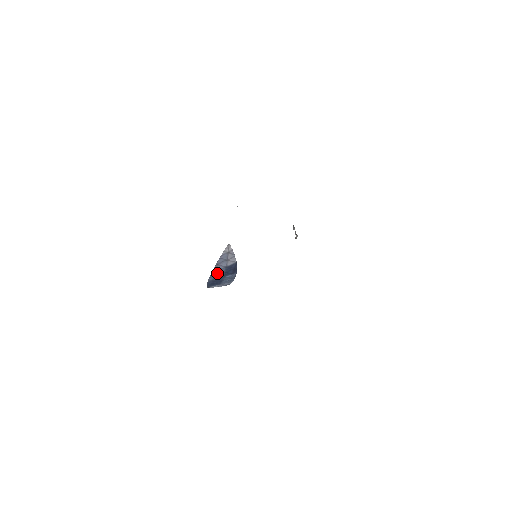
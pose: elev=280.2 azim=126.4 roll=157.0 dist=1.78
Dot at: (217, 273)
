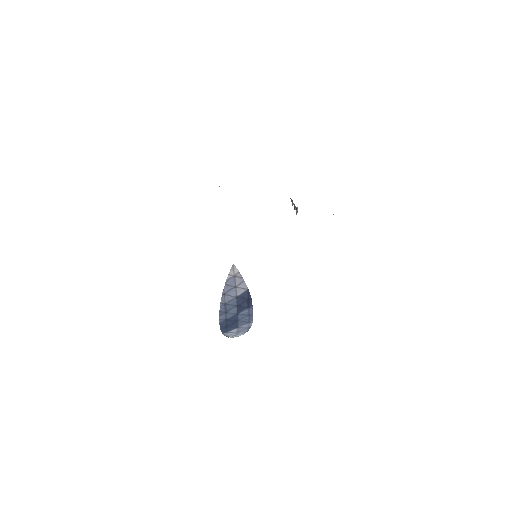
Dot at: (227, 308)
